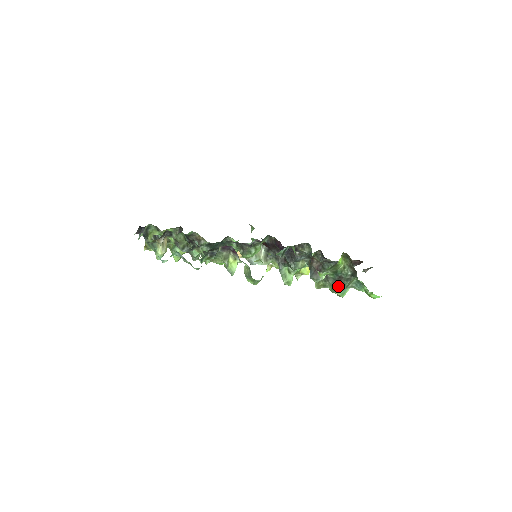
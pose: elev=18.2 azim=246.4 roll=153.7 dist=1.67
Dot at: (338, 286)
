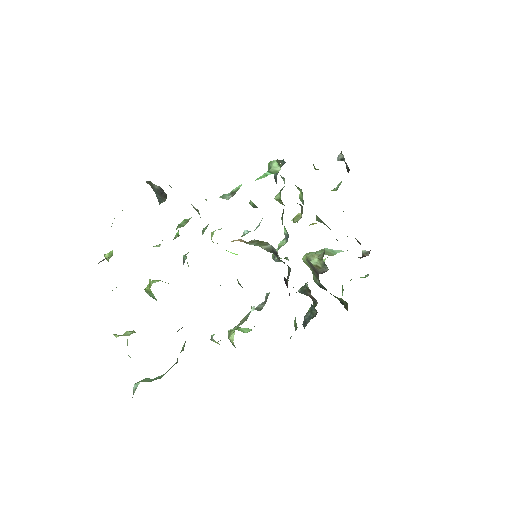
Dot at: occluded
